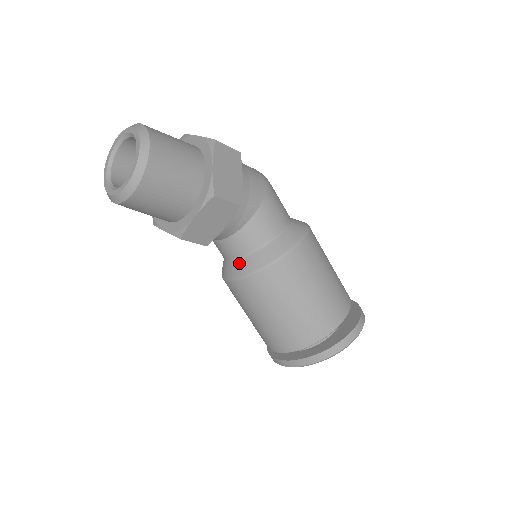
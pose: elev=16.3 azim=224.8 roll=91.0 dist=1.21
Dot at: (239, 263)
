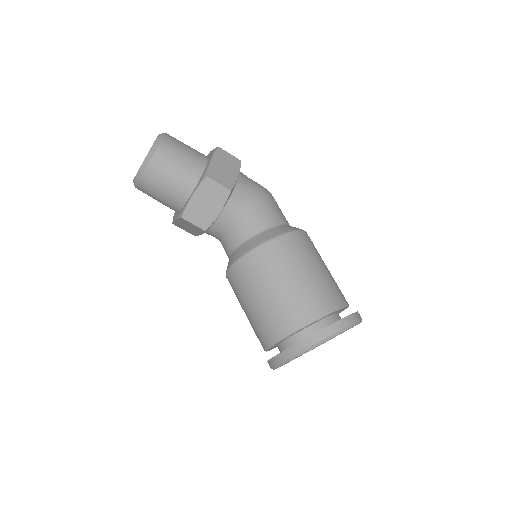
Dot at: (235, 253)
